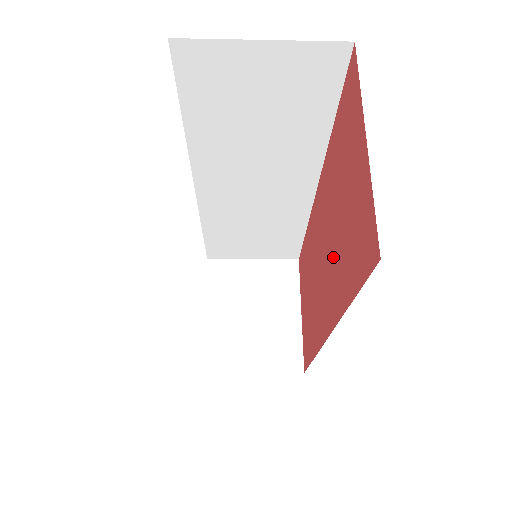
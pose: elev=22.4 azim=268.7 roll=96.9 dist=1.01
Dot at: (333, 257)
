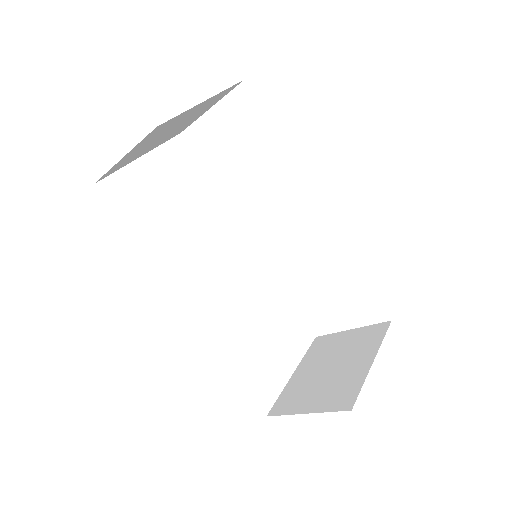
Dot at: occluded
